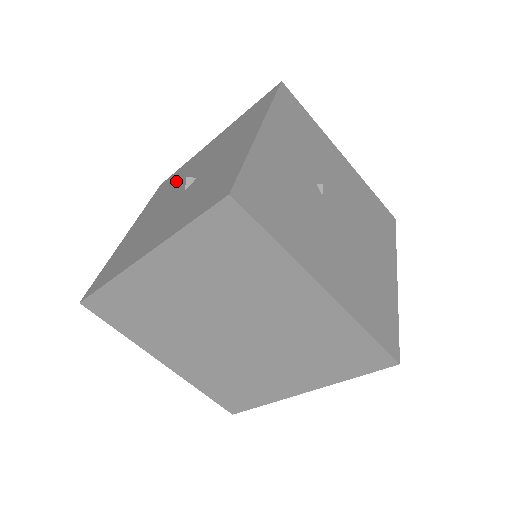
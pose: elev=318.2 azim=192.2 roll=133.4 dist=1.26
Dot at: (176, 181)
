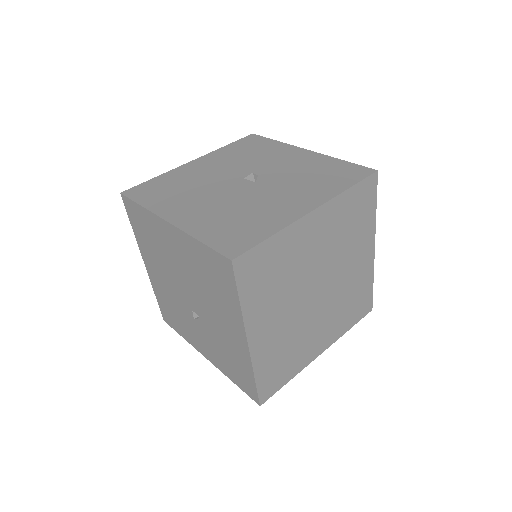
Dot at: (189, 184)
